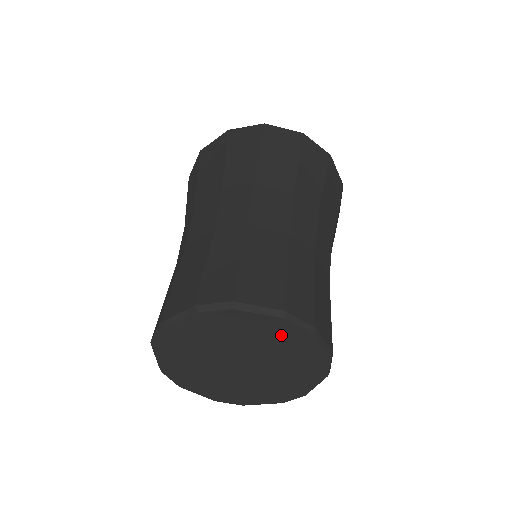
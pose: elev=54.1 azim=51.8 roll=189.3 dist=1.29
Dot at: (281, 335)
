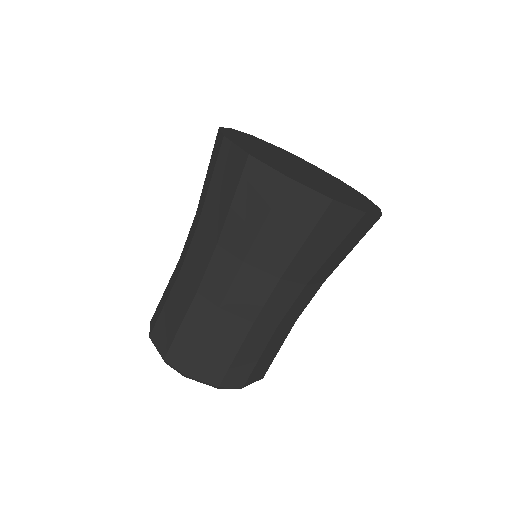
Dot at: occluded
